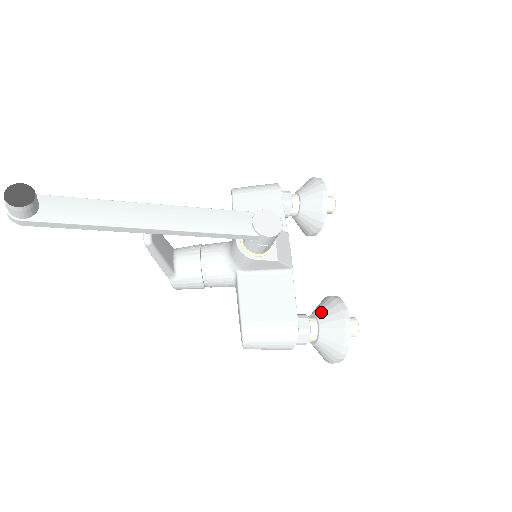
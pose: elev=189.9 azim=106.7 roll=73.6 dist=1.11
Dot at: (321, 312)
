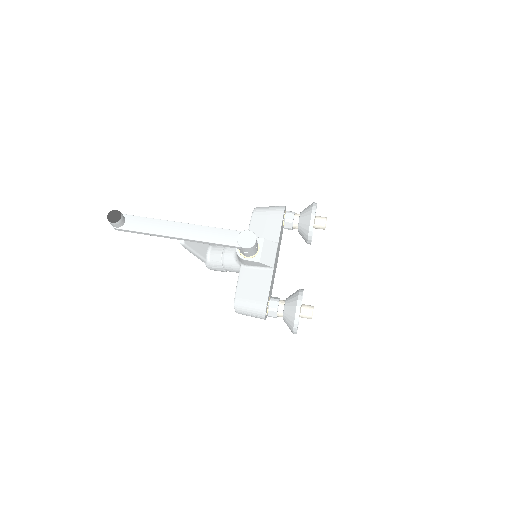
Dot at: (288, 299)
